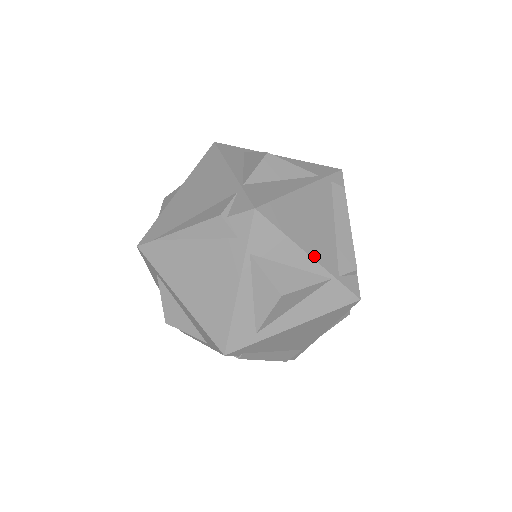
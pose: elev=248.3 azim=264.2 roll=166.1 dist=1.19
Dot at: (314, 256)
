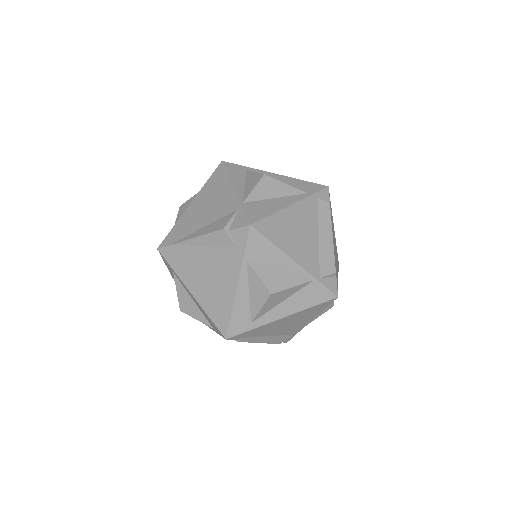
Dot at: (299, 262)
